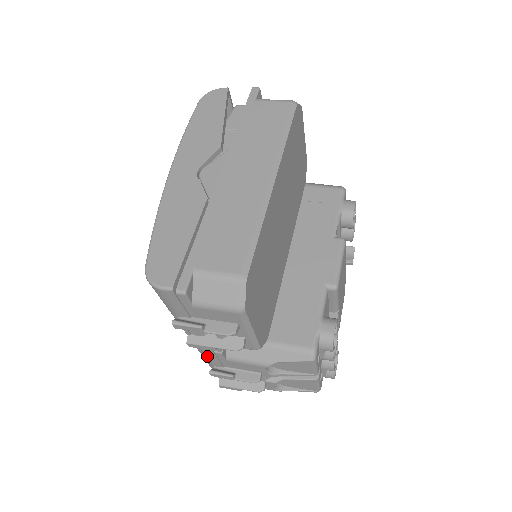
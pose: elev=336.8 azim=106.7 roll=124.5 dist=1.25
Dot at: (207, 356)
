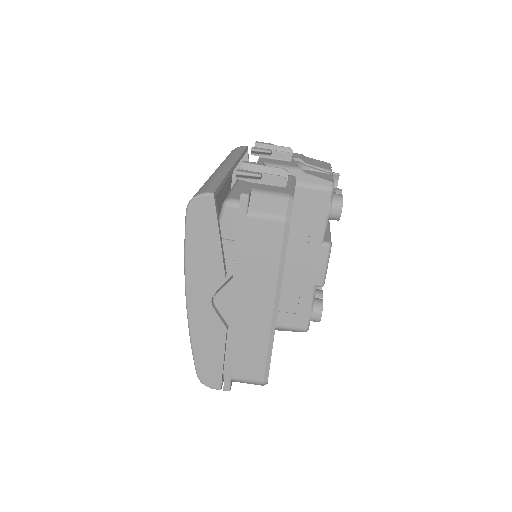
Dot at: occluded
